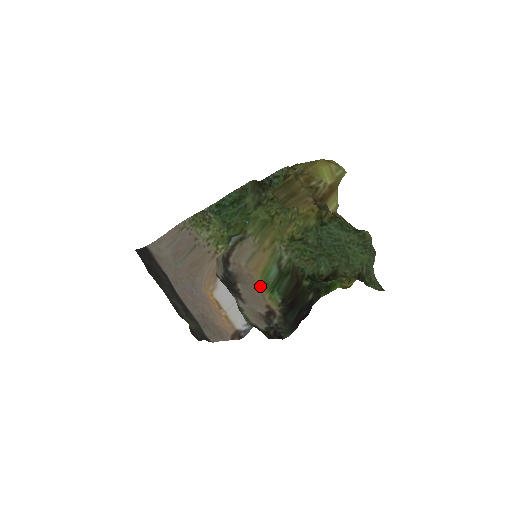
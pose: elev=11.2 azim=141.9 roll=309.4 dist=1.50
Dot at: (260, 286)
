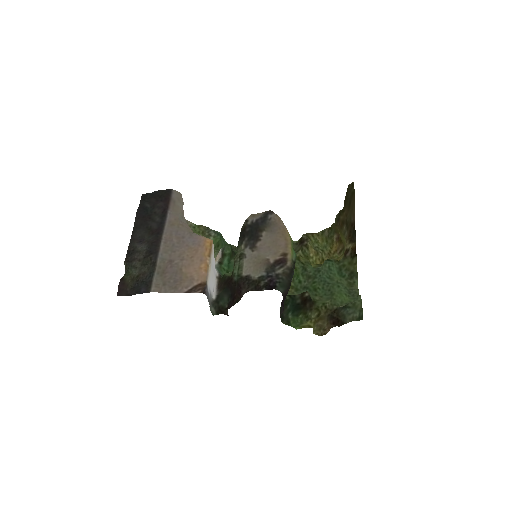
Dot at: (288, 238)
